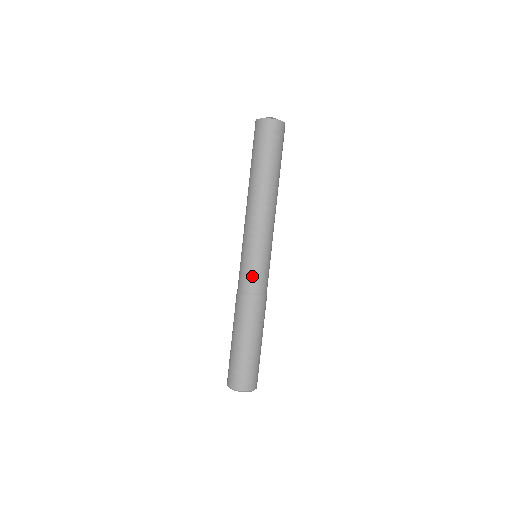
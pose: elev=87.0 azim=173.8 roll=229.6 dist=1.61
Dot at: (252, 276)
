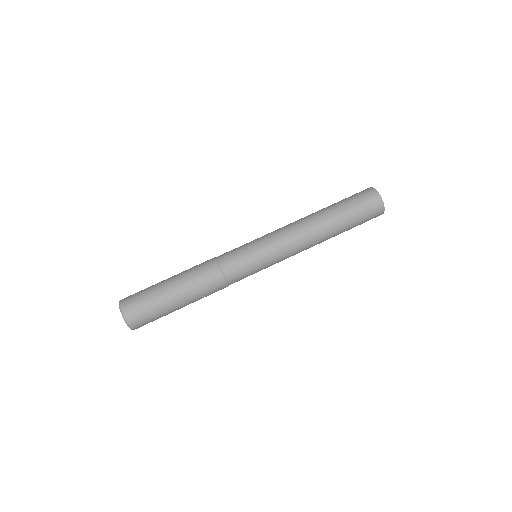
Dot at: (239, 263)
